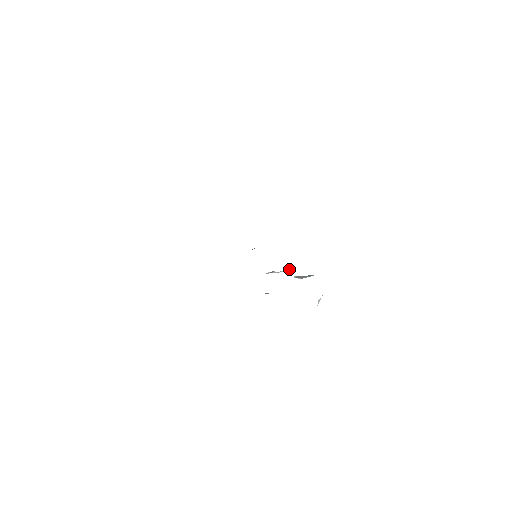
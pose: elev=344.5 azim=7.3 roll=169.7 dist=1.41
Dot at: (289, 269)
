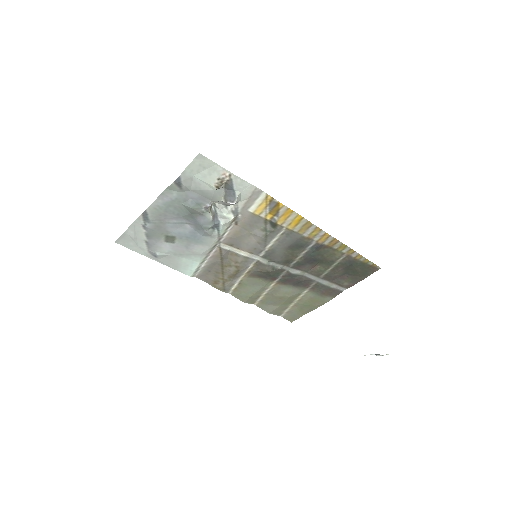
Dot at: (230, 207)
